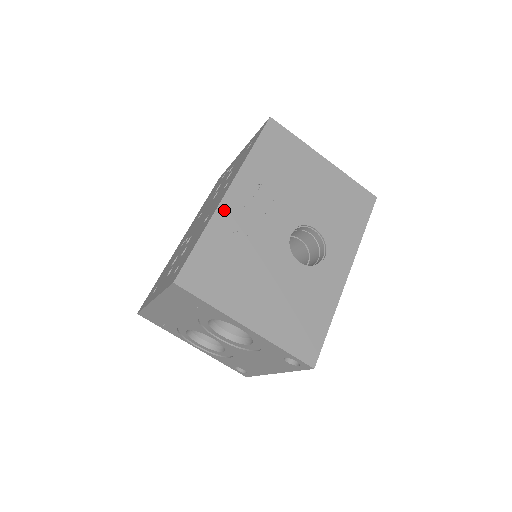
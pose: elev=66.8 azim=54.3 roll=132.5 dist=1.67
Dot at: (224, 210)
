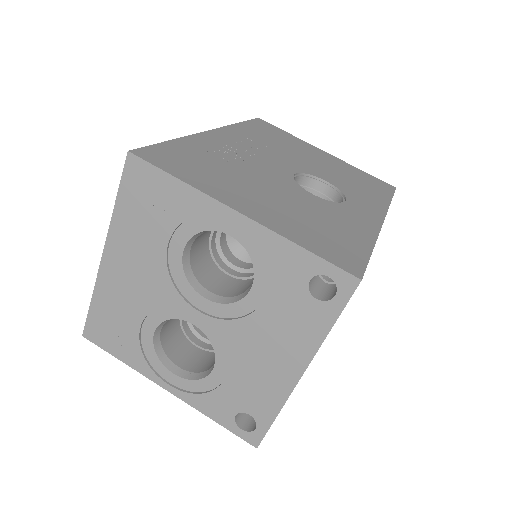
Dot at: (206, 137)
